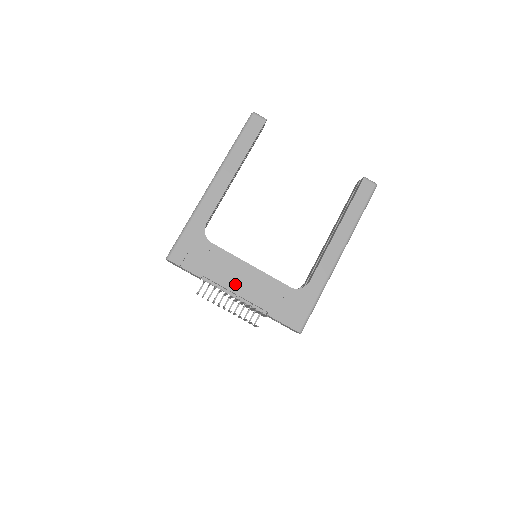
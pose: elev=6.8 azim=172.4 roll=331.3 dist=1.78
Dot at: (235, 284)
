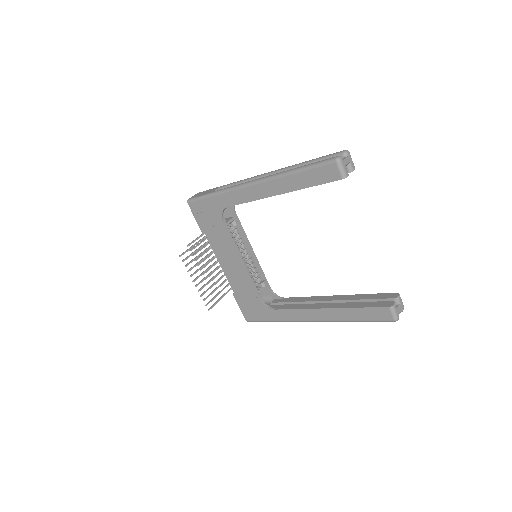
Dot at: (223, 260)
